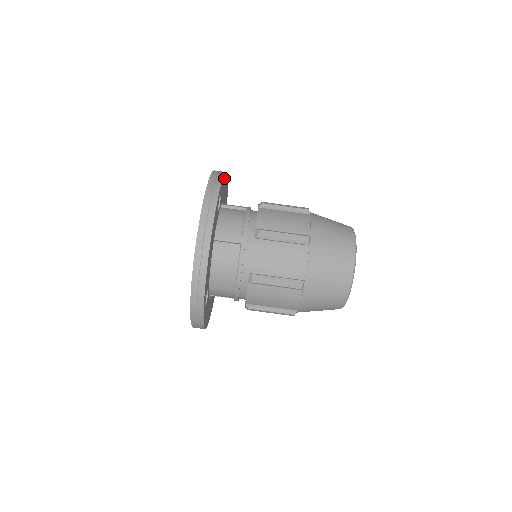
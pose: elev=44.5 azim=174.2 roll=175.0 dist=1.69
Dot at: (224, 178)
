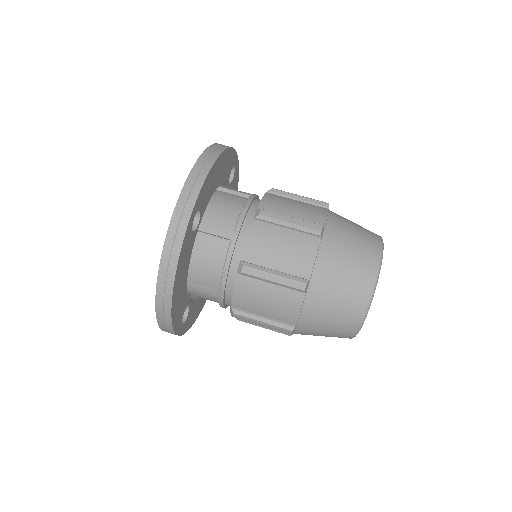
Dot at: (236, 184)
